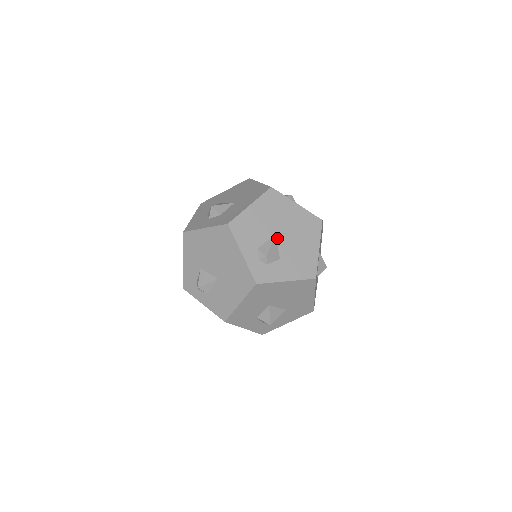
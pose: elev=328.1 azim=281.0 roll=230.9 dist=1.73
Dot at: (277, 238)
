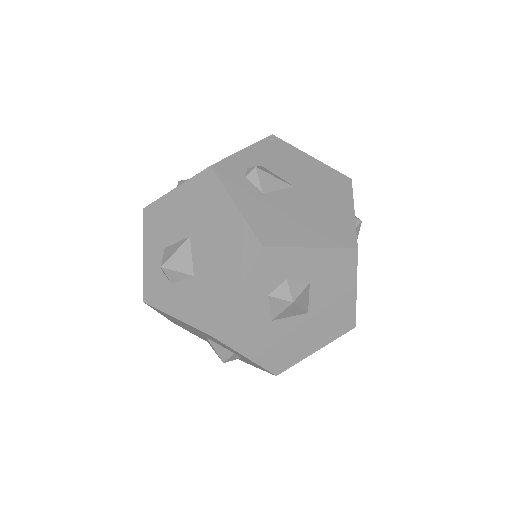
Dot at: (290, 188)
